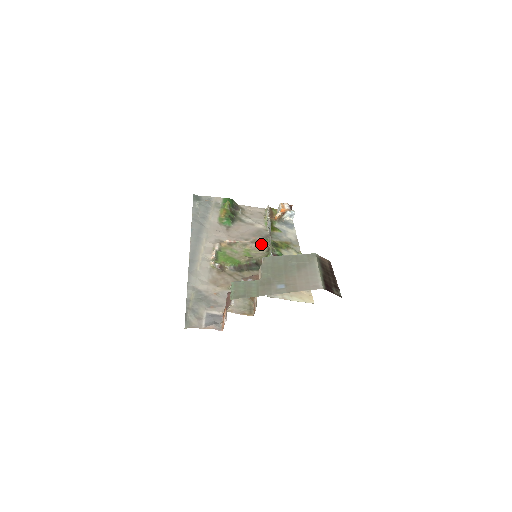
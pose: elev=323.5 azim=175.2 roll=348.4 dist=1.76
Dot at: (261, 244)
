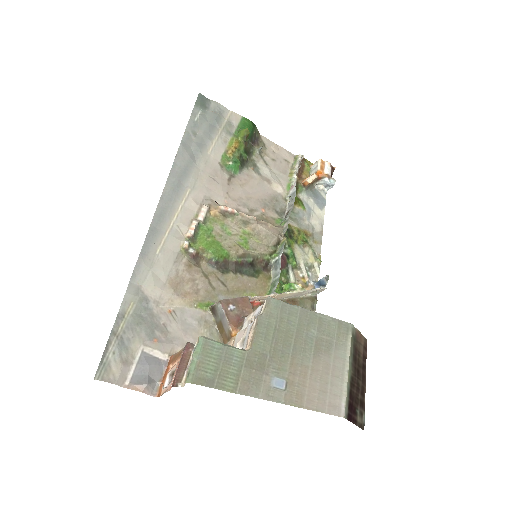
Dot at: (270, 230)
